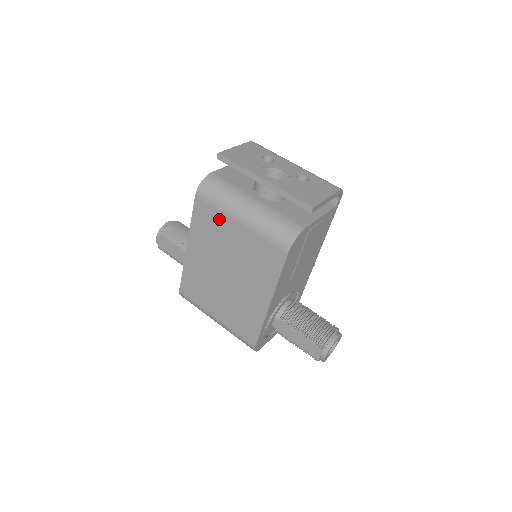
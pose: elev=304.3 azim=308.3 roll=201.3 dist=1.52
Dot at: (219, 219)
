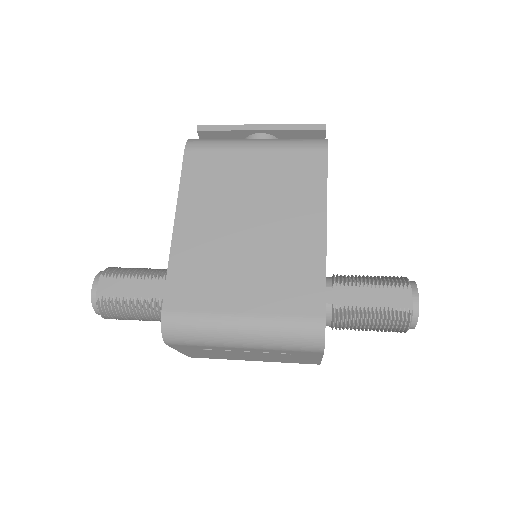
Dot at: (224, 159)
